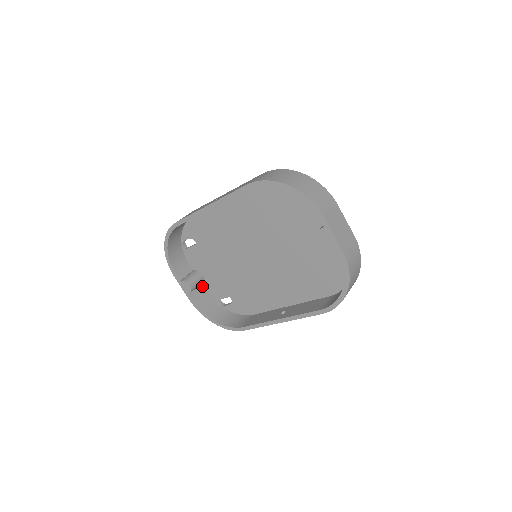
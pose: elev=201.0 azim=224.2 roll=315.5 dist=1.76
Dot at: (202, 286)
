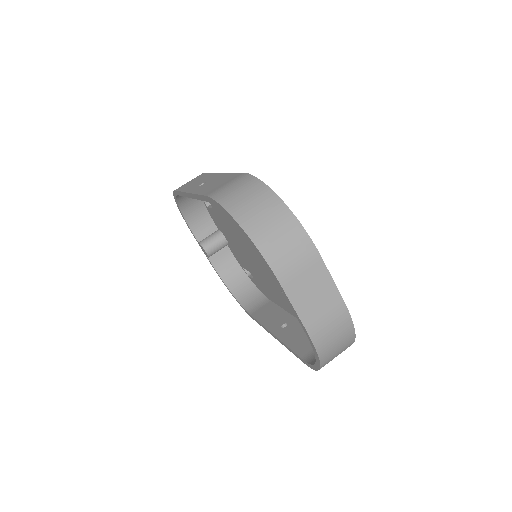
Dot at: (228, 248)
